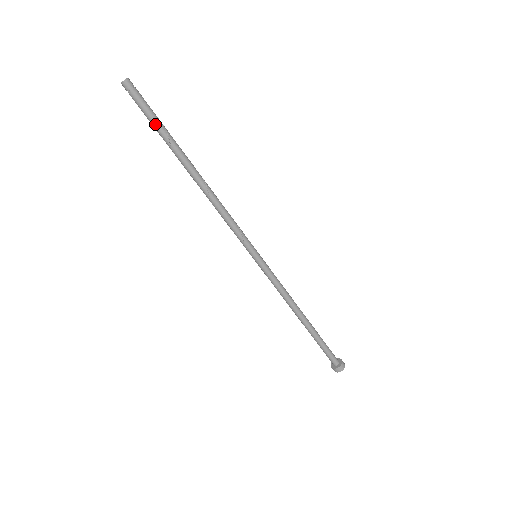
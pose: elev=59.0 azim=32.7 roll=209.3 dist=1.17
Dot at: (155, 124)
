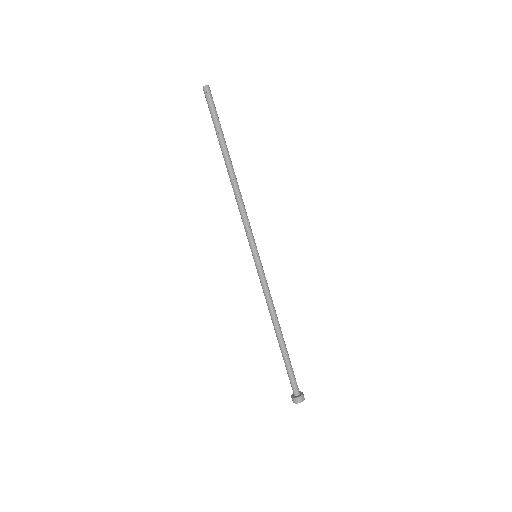
Dot at: (213, 123)
